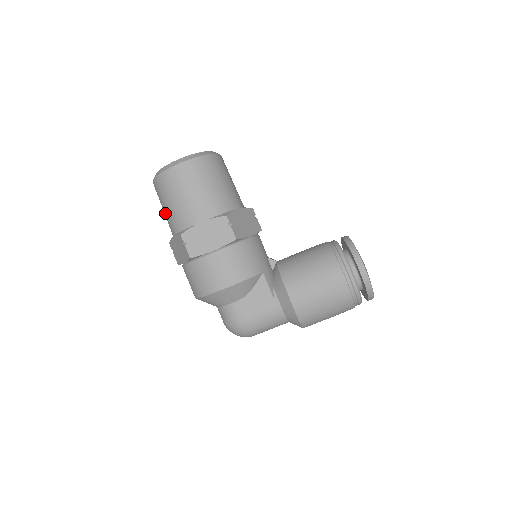
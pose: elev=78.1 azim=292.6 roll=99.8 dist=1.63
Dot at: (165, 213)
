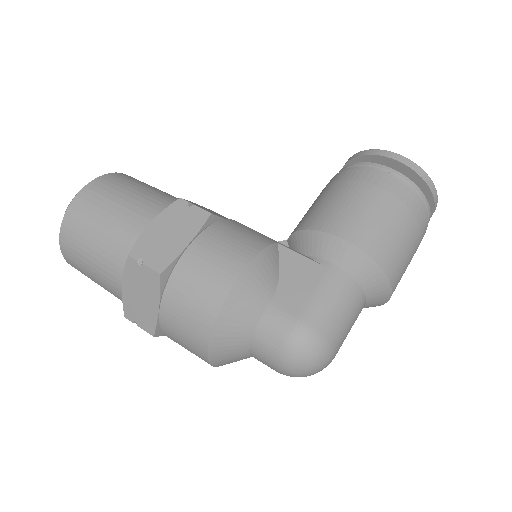
Dot at: (95, 269)
